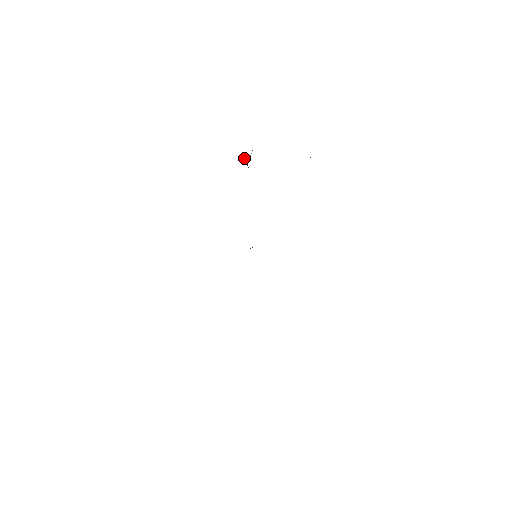
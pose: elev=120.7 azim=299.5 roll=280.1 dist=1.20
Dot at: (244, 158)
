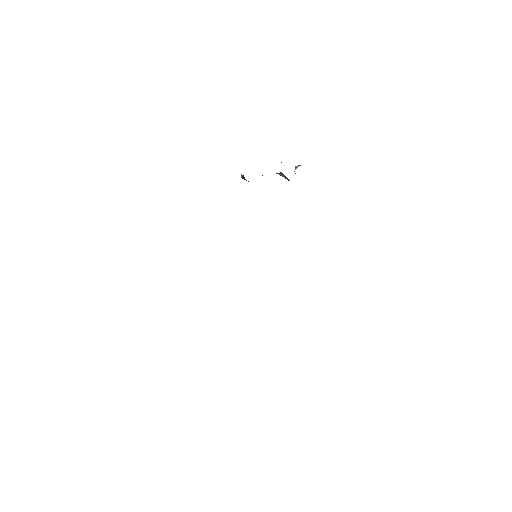
Dot at: (241, 174)
